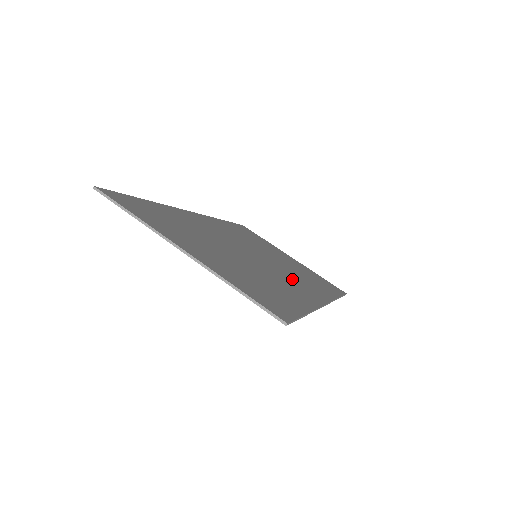
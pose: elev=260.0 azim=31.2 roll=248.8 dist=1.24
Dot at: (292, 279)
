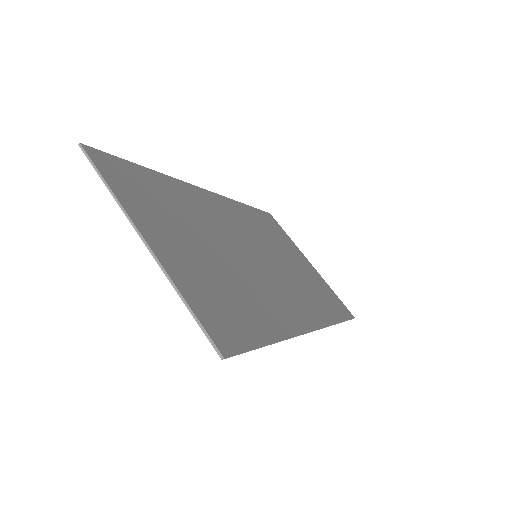
Dot at: (285, 292)
